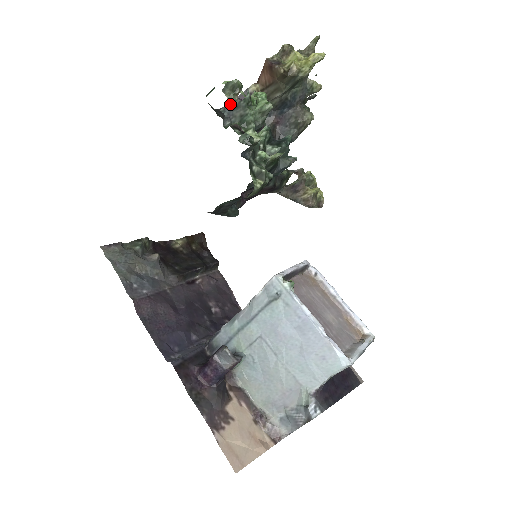
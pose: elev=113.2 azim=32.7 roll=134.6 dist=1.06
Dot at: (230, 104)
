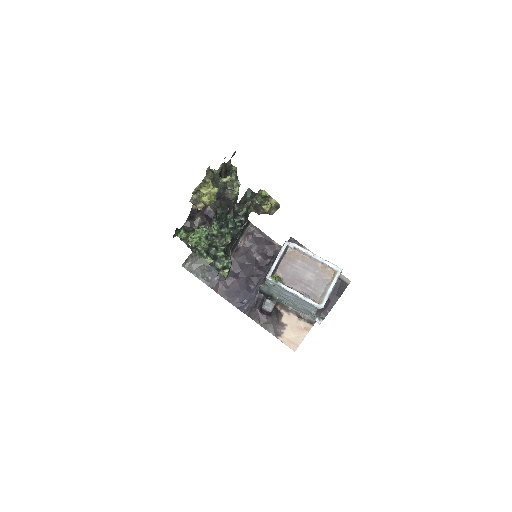
Dot at: (188, 245)
